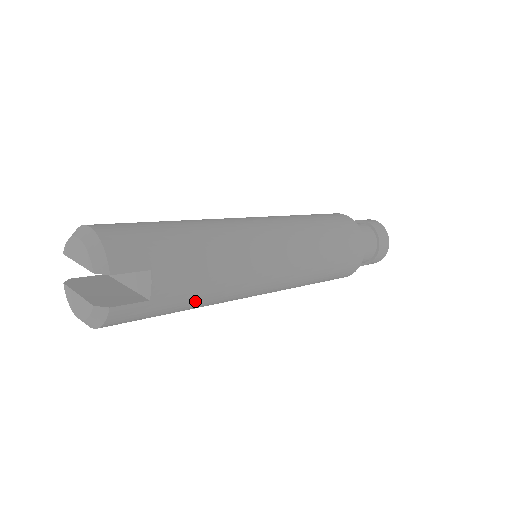
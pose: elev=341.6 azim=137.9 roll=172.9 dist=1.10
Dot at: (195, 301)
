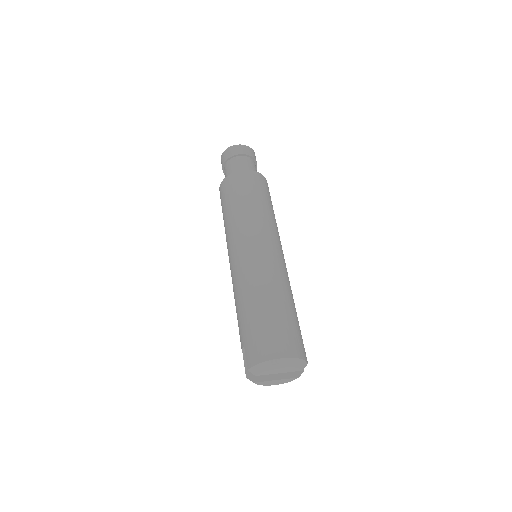
Dot at: occluded
